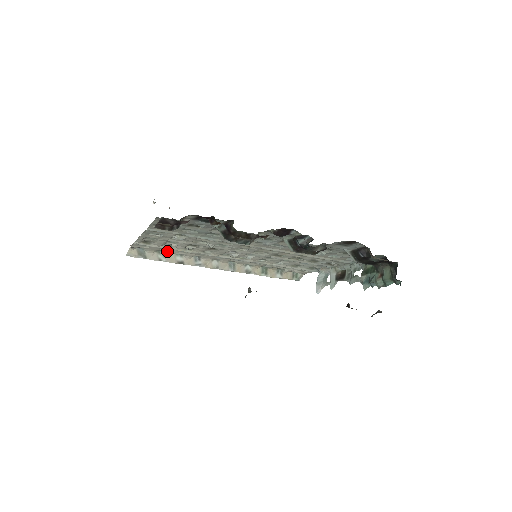
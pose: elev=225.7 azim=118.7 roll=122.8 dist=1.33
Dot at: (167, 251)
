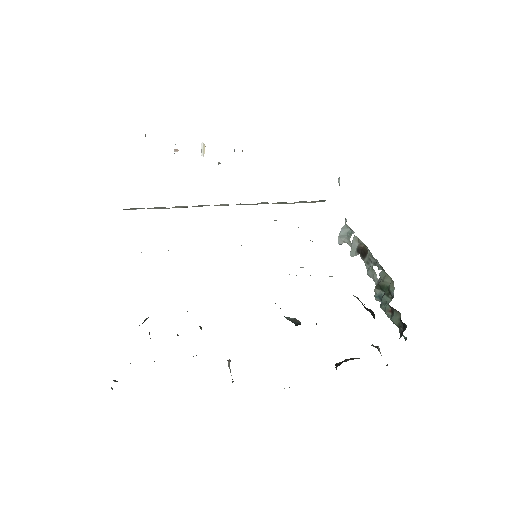
Dot at: occluded
